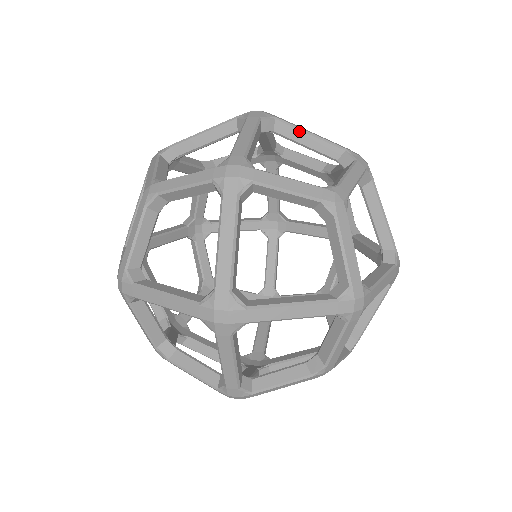
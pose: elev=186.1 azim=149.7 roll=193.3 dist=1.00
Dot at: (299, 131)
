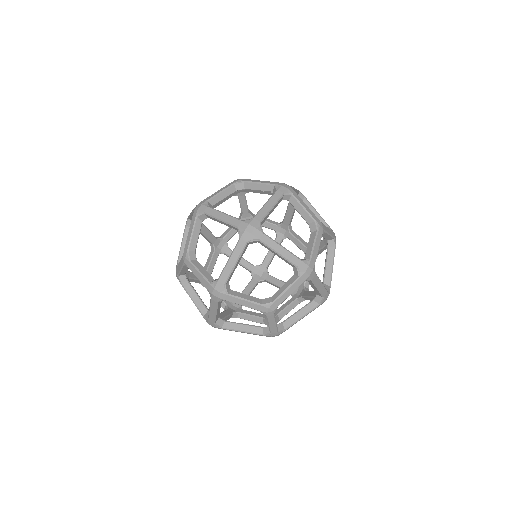
Dot at: (272, 250)
